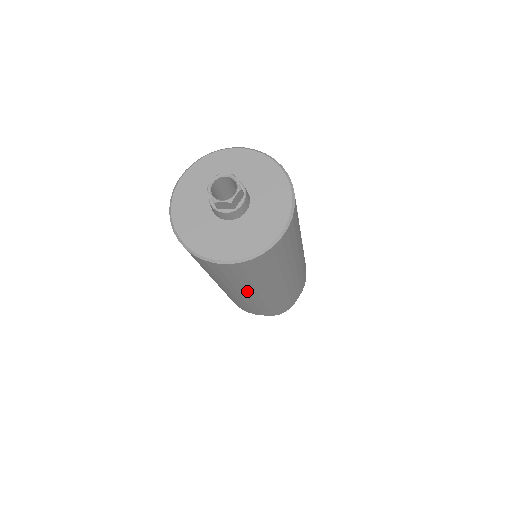
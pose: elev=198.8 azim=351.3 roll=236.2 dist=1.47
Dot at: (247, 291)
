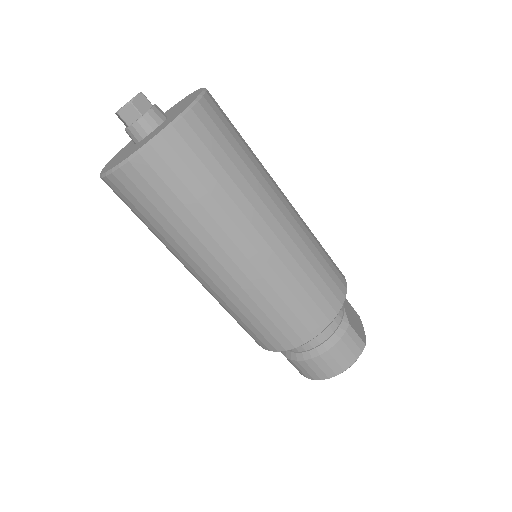
Dot at: occluded
